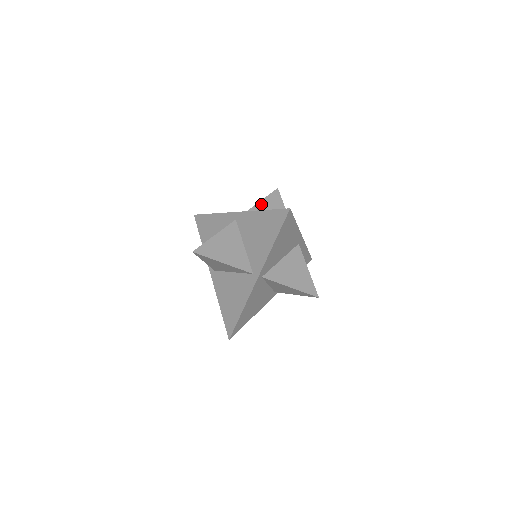
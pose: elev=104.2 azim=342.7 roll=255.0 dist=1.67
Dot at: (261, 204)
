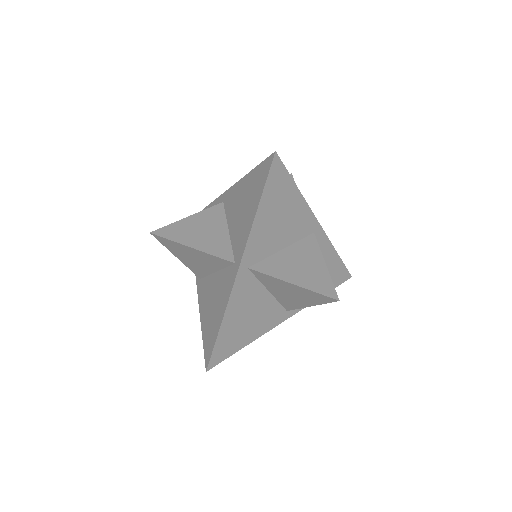
Dot at: occluded
